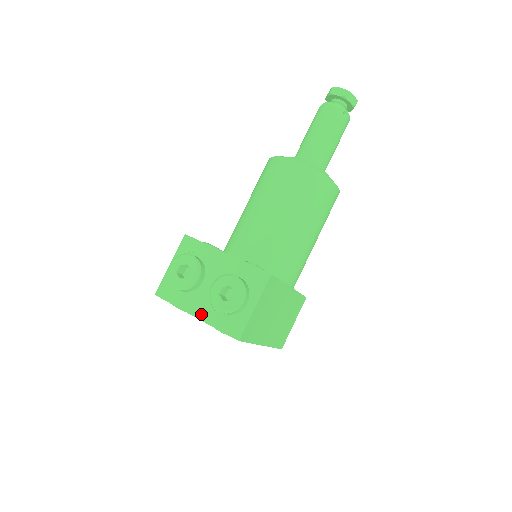
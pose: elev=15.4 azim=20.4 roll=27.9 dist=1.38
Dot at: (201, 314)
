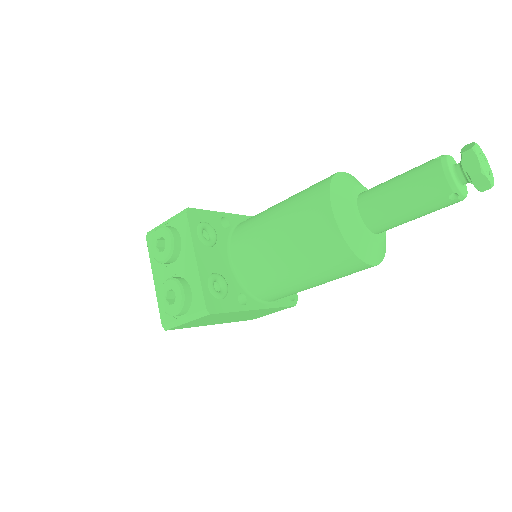
Dot at: (158, 285)
